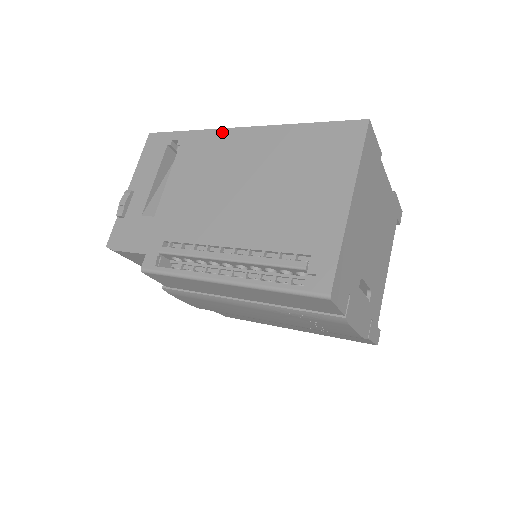
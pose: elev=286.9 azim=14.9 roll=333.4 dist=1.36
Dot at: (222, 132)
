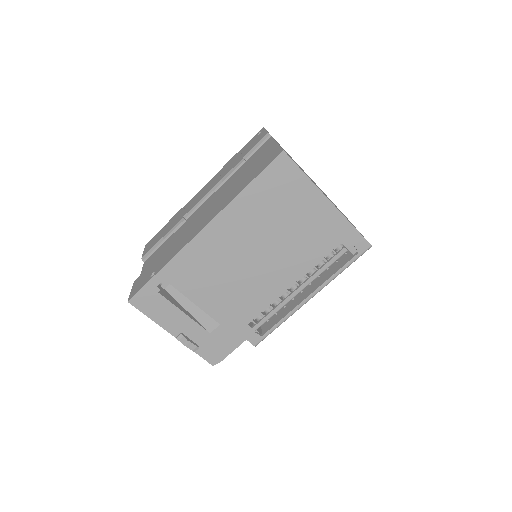
Dot at: (190, 247)
